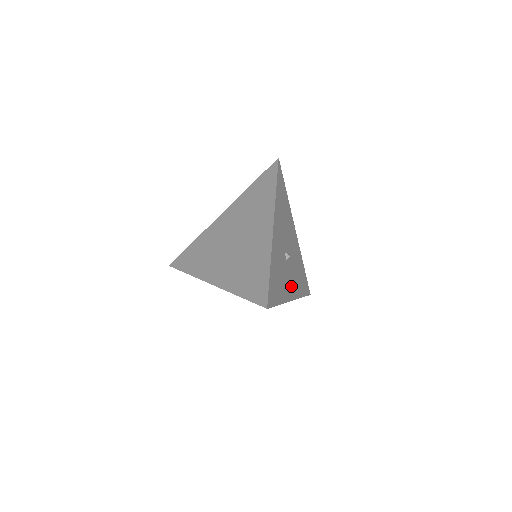
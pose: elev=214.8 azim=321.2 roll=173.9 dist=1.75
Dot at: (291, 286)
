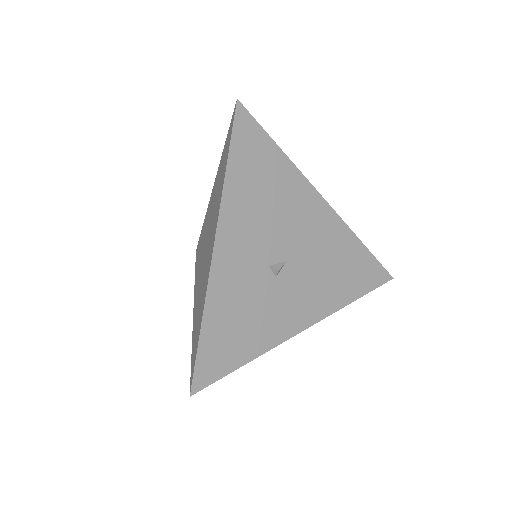
Dot at: (299, 308)
